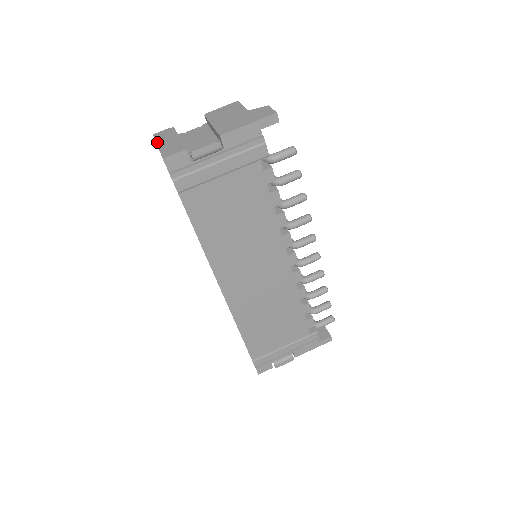
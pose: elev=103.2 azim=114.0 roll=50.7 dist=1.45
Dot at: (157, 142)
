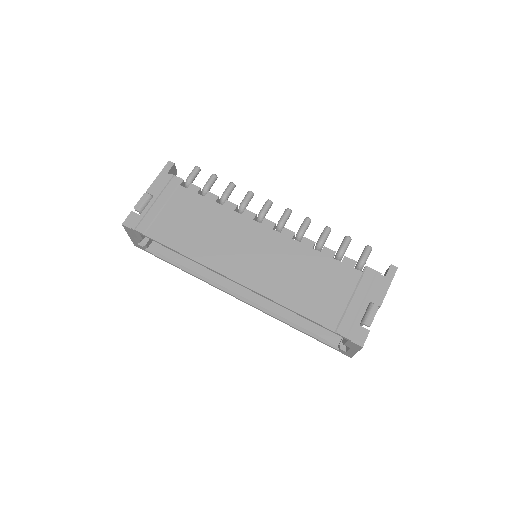
Dot at: (130, 237)
